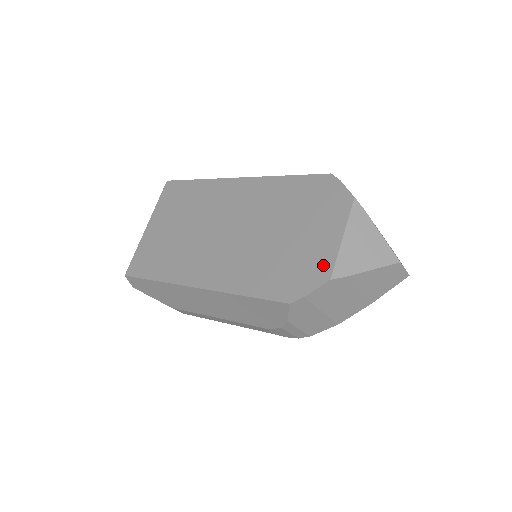
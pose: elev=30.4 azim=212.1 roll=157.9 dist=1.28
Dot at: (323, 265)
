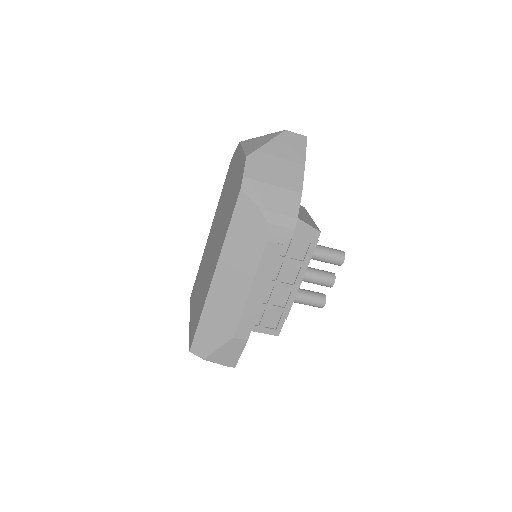
Dot at: (242, 162)
